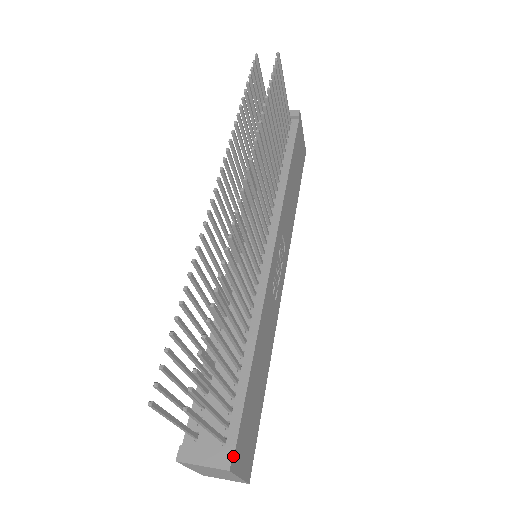
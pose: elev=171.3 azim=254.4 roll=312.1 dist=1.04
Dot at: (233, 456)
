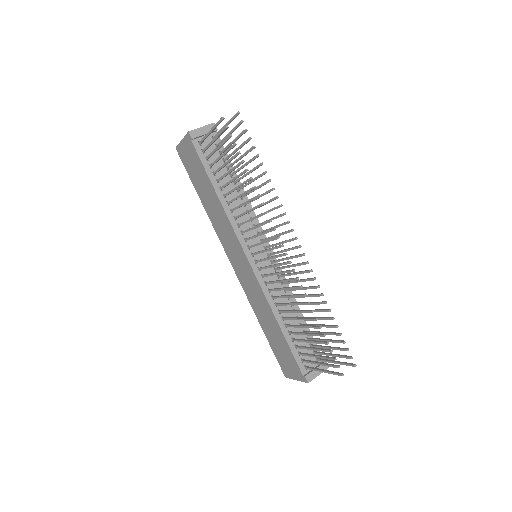
Dot at: (325, 362)
